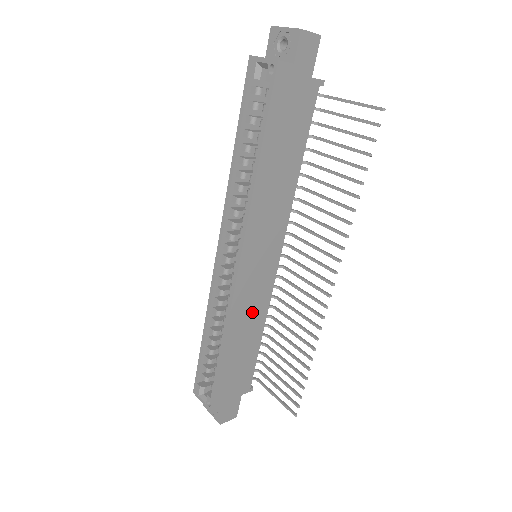
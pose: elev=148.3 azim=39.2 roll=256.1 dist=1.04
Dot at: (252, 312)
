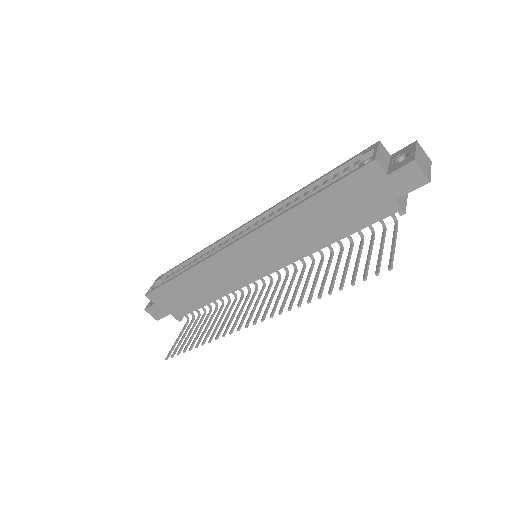
Dot at: (218, 280)
